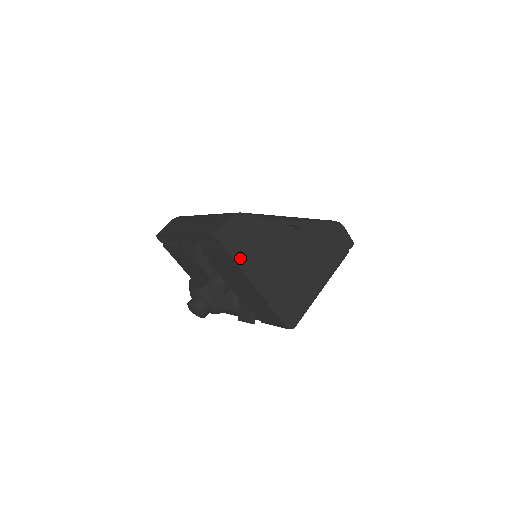
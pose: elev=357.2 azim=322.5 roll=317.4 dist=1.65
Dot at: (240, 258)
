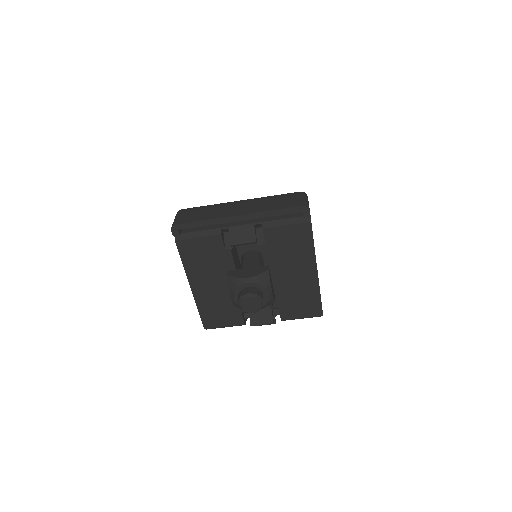
Dot at: occluded
